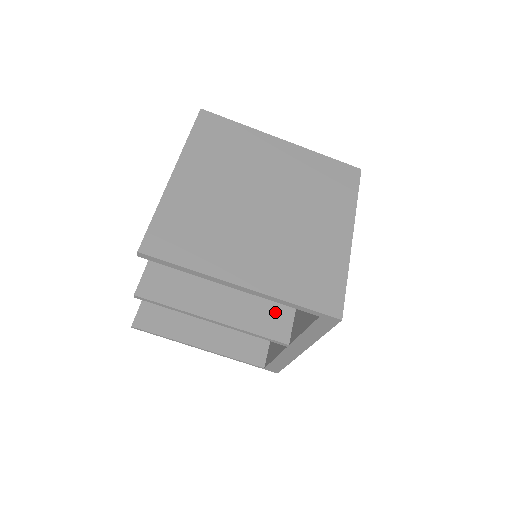
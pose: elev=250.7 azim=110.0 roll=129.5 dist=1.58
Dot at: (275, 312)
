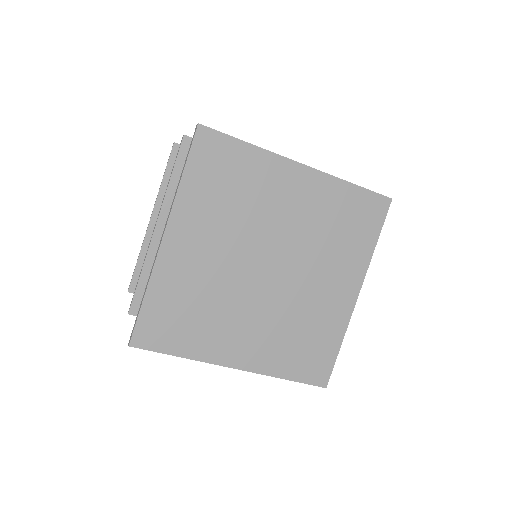
Dot at: occluded
